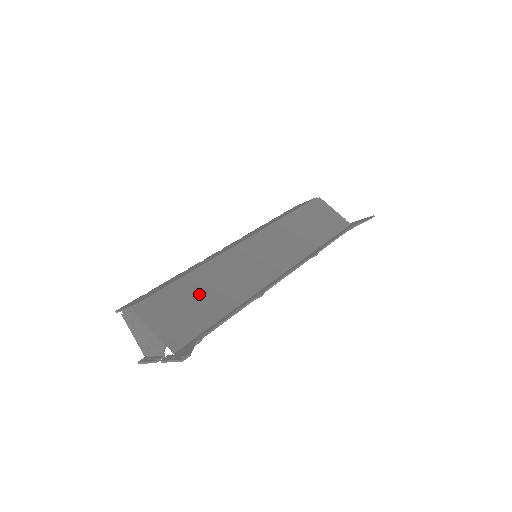
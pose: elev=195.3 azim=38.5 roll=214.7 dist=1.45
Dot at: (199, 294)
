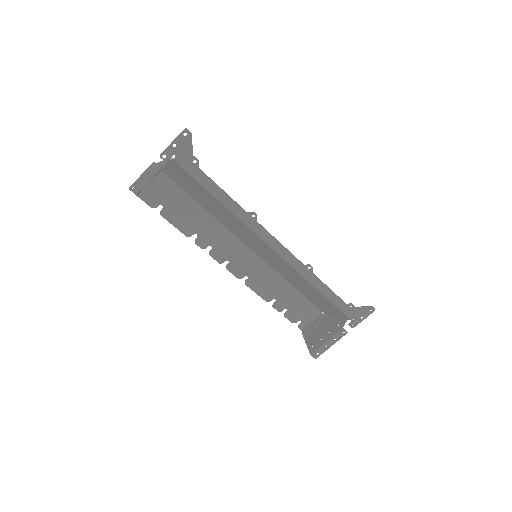
Dot at: occluded
